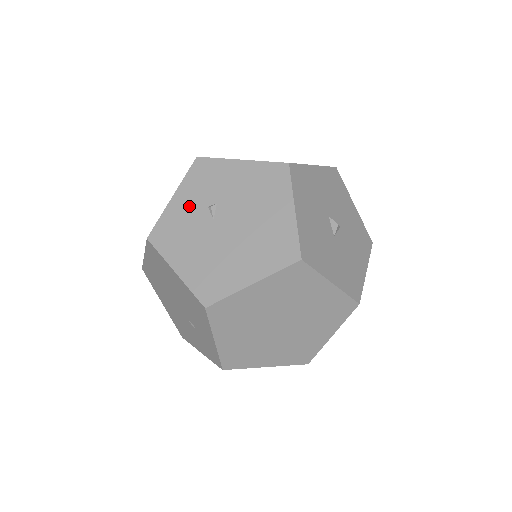
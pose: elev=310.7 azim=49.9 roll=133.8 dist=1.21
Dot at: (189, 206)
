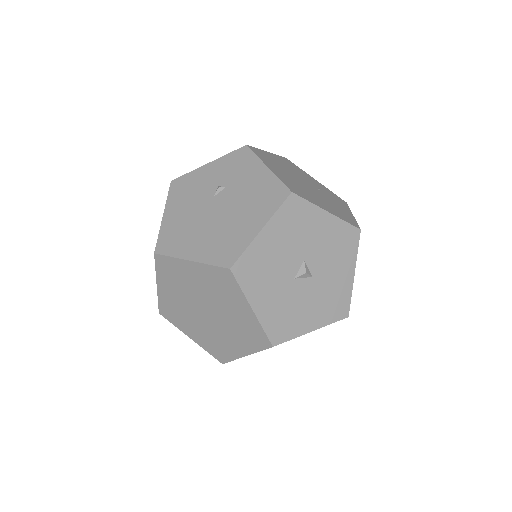
Dot at: (210, 177)
